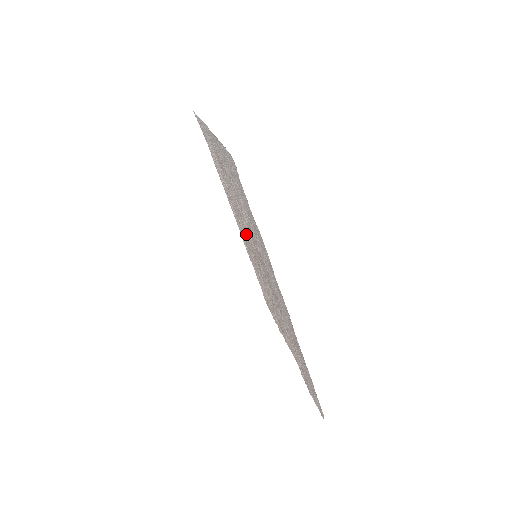
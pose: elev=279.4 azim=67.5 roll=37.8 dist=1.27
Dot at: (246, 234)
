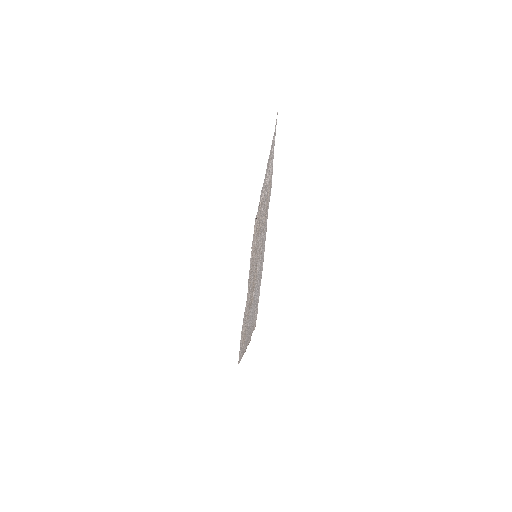
Dot at: (259, 232)
